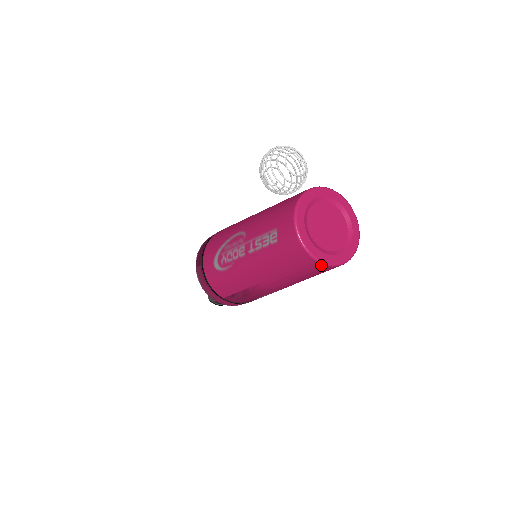
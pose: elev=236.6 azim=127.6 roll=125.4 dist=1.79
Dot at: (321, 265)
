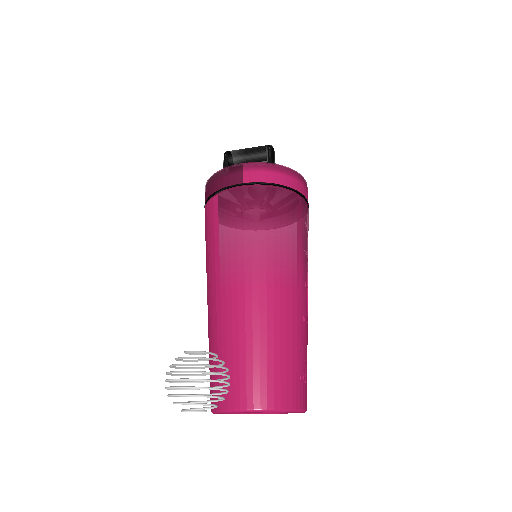
Dot at: occluded
